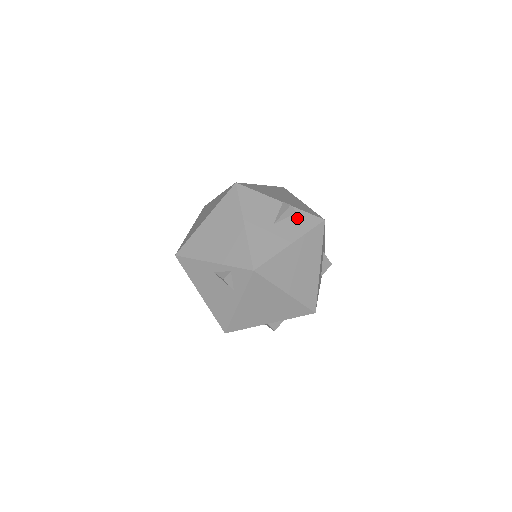
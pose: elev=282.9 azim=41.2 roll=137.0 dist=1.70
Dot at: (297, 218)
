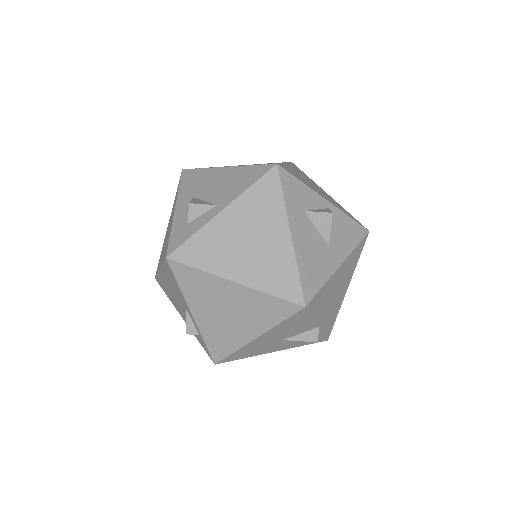
Dot at: occluded
